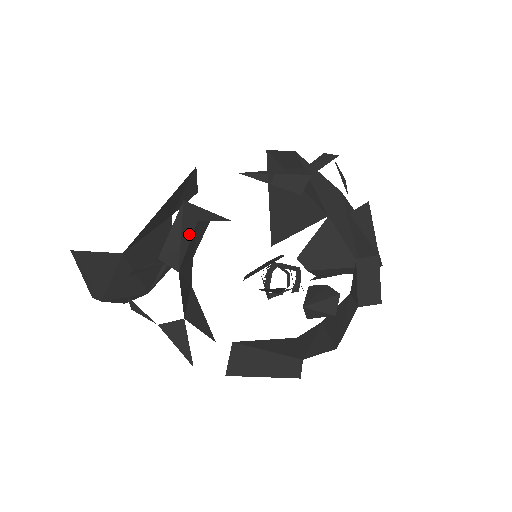
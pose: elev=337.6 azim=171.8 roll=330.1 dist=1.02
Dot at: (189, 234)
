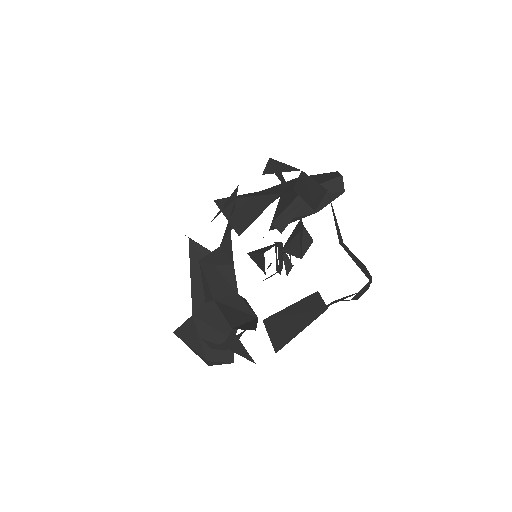
Dot at: (211, 275)
